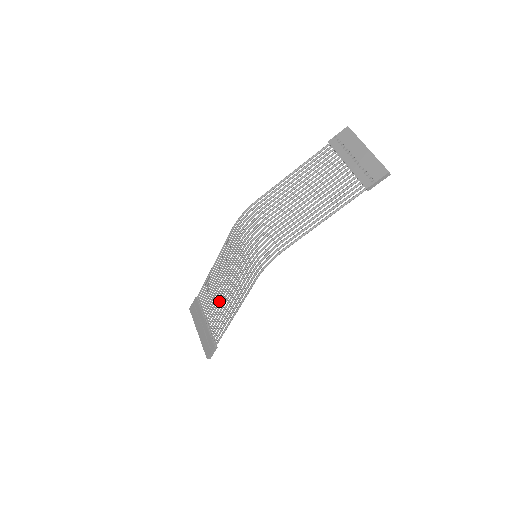
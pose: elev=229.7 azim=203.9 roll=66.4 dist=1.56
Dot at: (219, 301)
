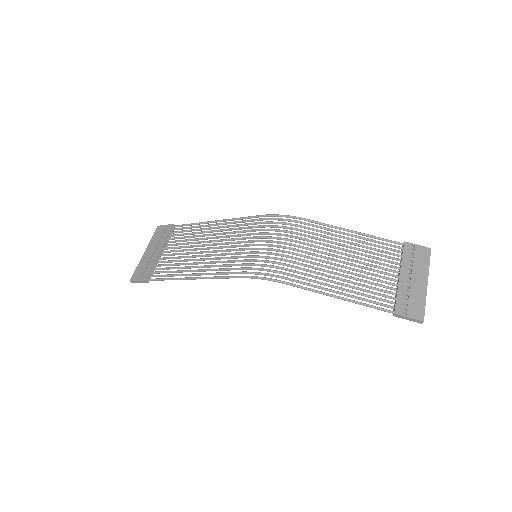
Dot at: (189, 252)
